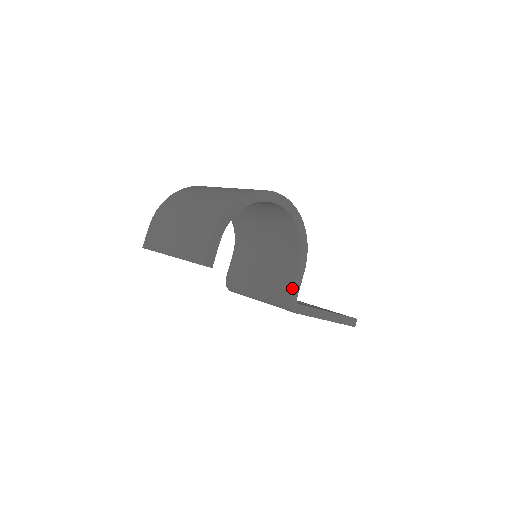
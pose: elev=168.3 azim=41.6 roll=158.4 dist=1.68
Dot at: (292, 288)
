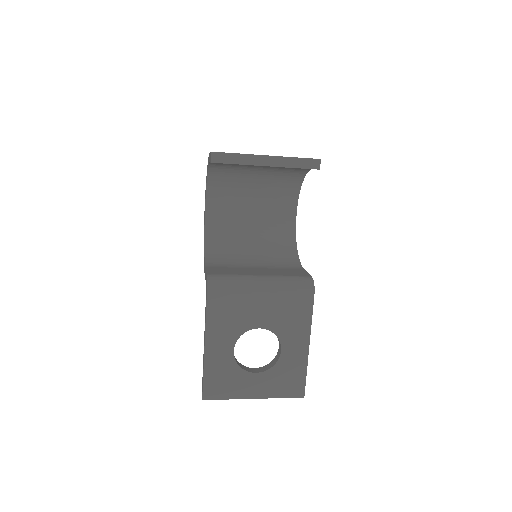
Dot at: (308, 273)
